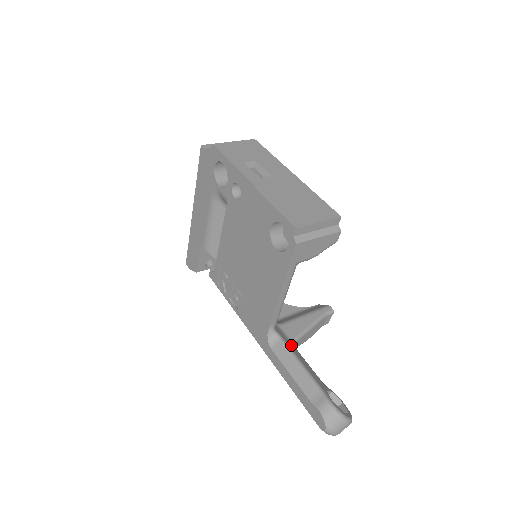
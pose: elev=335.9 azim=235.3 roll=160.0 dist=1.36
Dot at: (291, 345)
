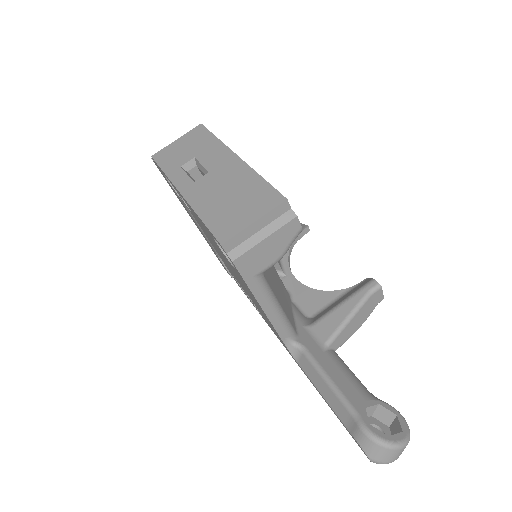
Dot at: (320, 353)
